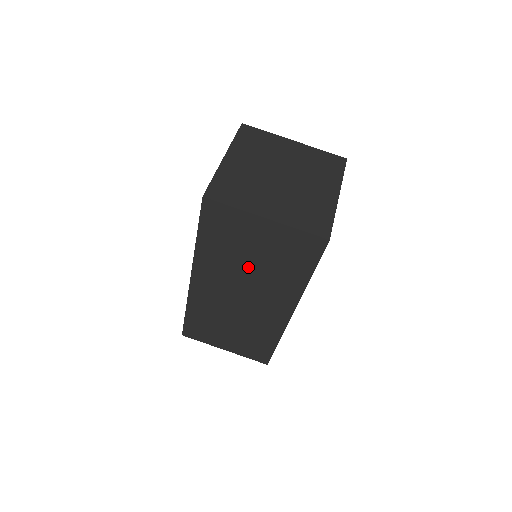
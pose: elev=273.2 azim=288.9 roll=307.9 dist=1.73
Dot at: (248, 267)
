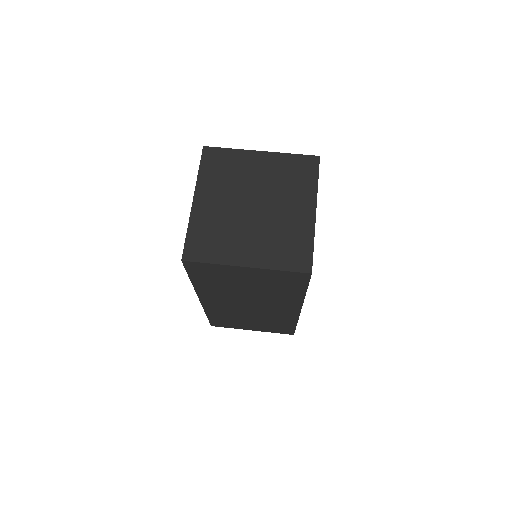
Dot at: (246, 291)
